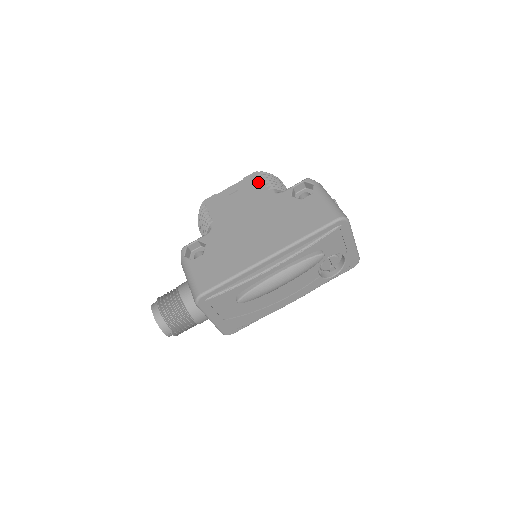
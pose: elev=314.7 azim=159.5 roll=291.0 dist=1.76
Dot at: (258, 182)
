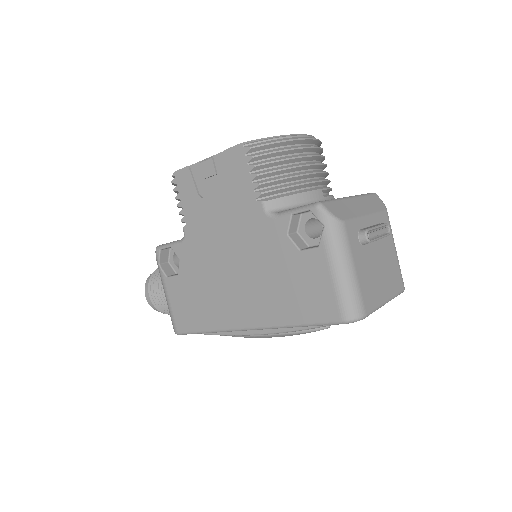
Dot at: (244, 173)
